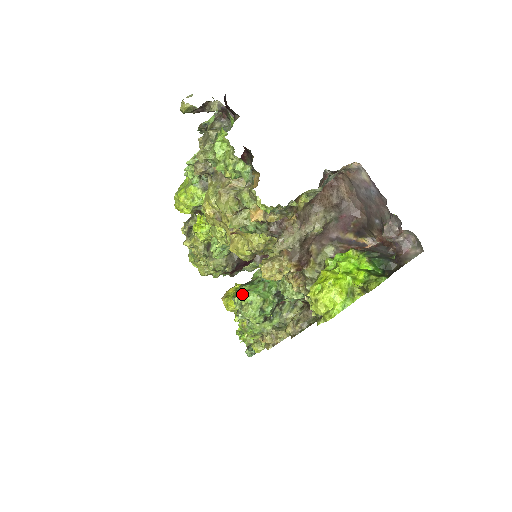
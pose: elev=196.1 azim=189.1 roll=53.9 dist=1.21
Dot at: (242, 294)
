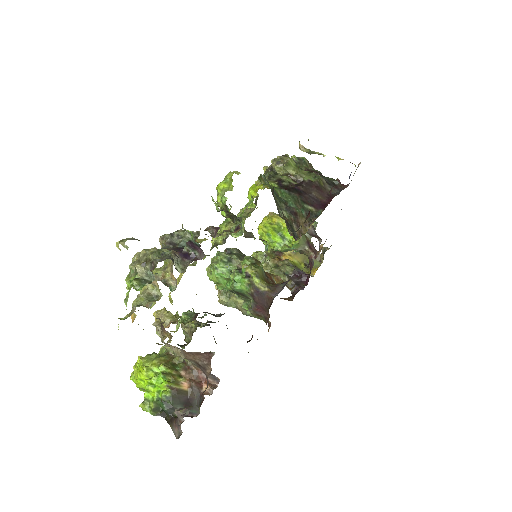
Dot at: (213, 264)
